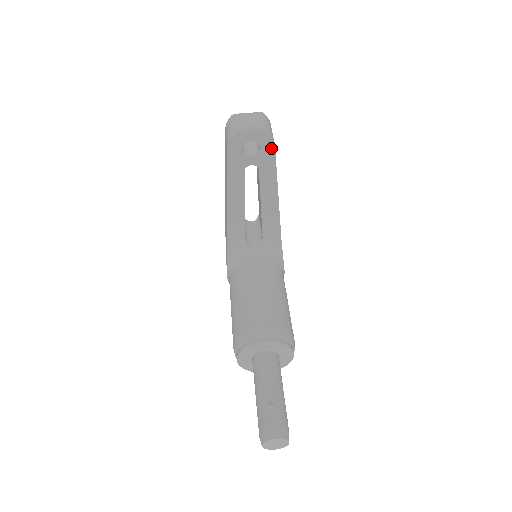
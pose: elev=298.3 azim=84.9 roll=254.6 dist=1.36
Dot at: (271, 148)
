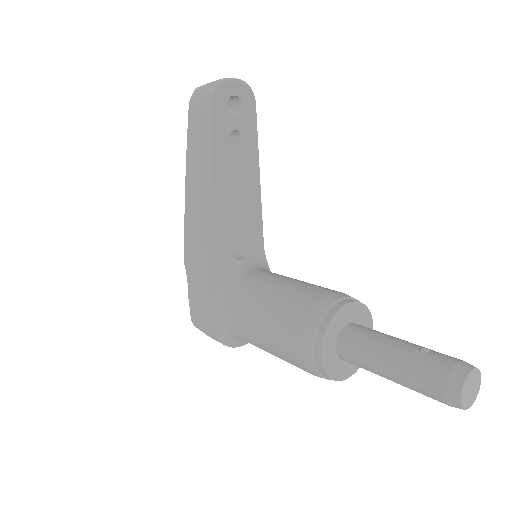
Dot at: (252, 108)
